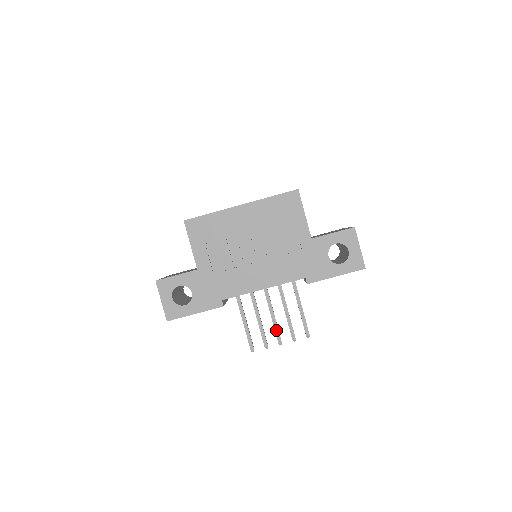
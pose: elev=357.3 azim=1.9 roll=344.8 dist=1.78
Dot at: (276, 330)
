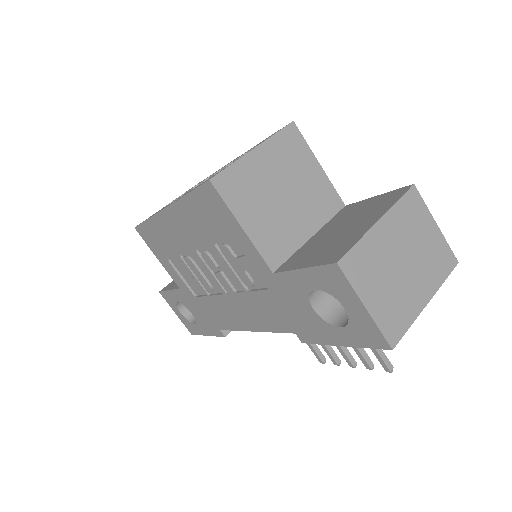
Dot at: (339, 349)
